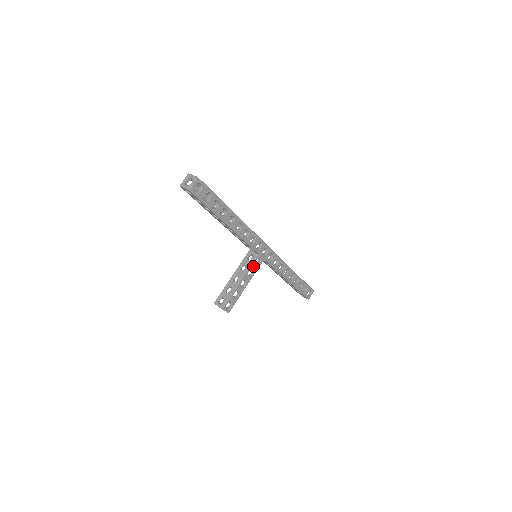
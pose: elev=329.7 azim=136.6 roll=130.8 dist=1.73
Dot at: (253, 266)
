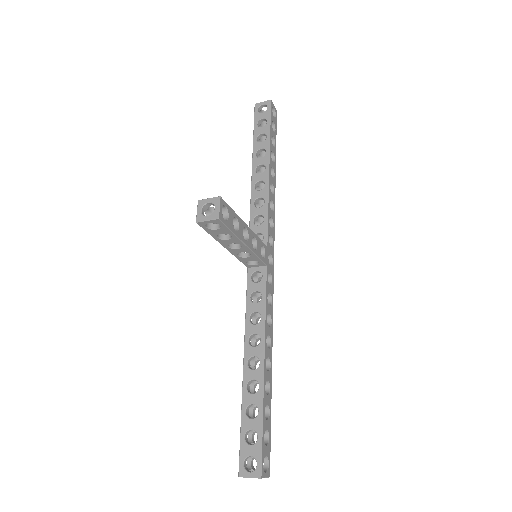
Dot at: (259, 244)
